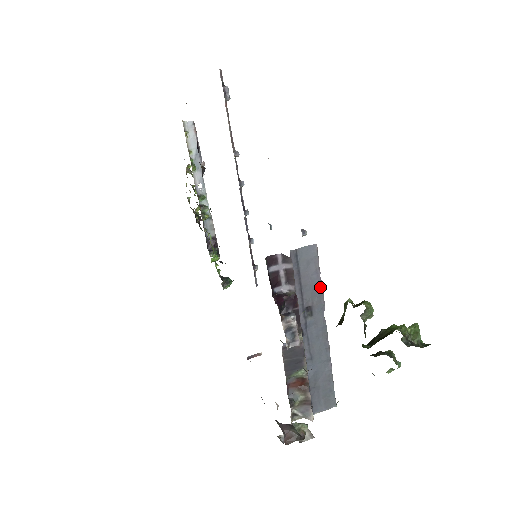
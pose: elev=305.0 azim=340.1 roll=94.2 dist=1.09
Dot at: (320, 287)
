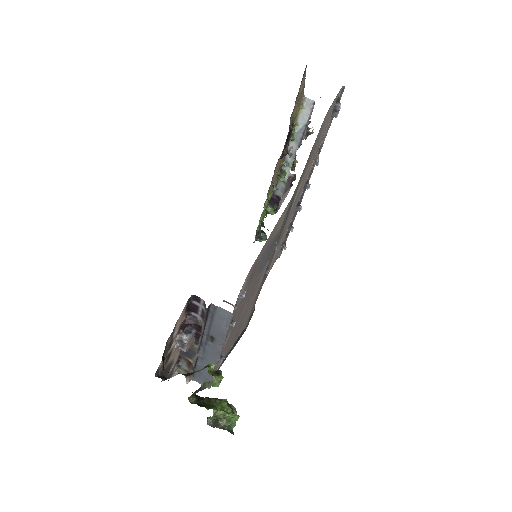
Dot at: (225, 334)
